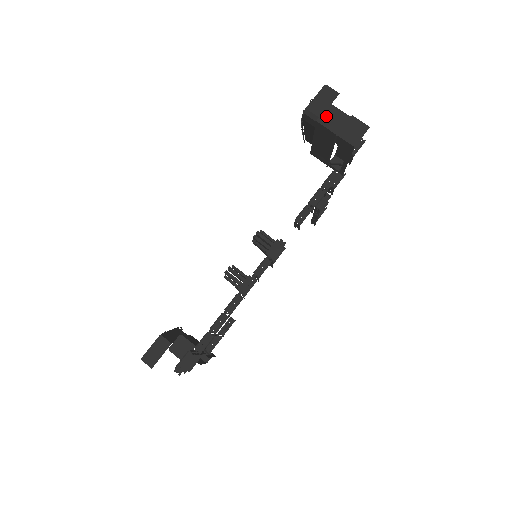
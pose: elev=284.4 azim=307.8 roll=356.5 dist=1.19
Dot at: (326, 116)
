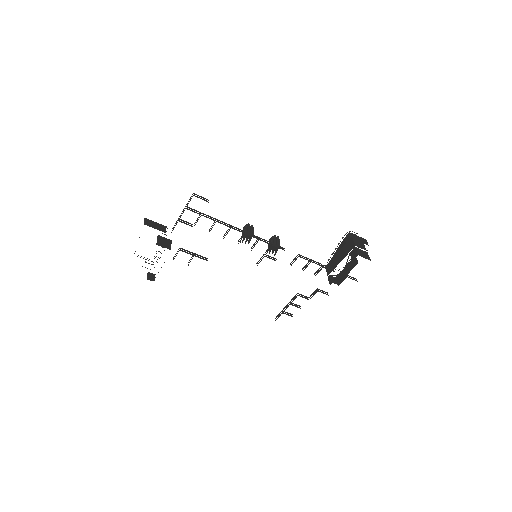
Dot at: (357, 240)
